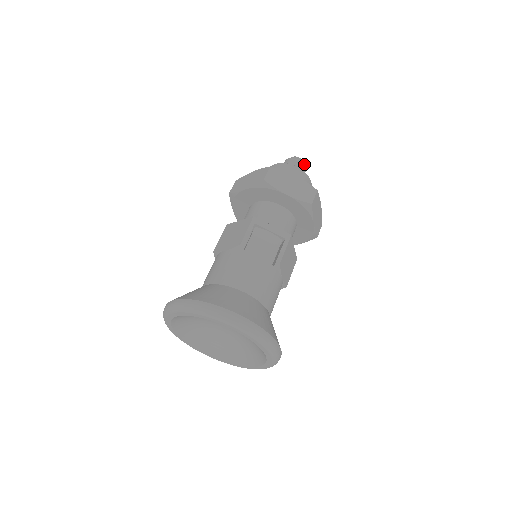
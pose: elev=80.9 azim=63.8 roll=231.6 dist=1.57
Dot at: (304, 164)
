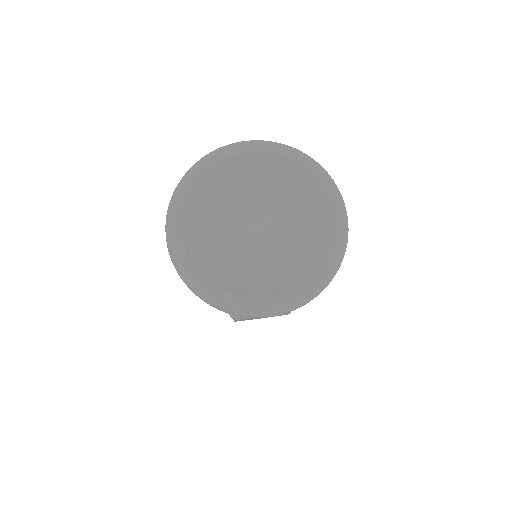
Dot at: occluded
